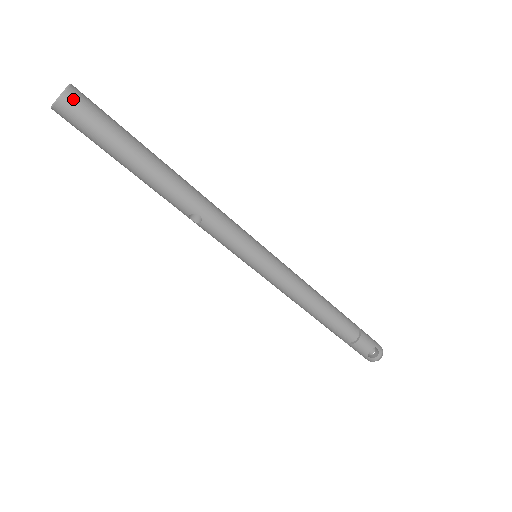
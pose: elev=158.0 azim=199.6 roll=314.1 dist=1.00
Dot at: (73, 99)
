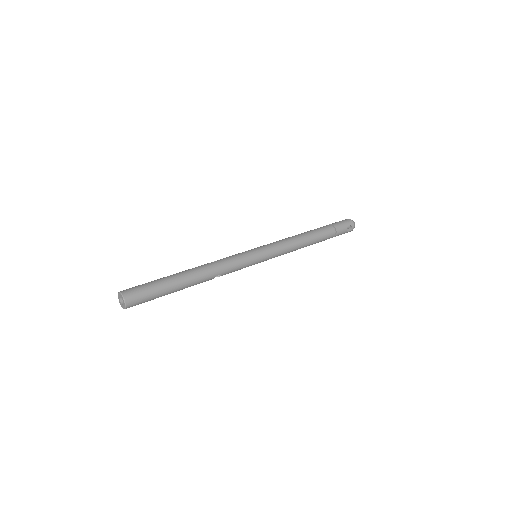
Dot at: (130, 300)
